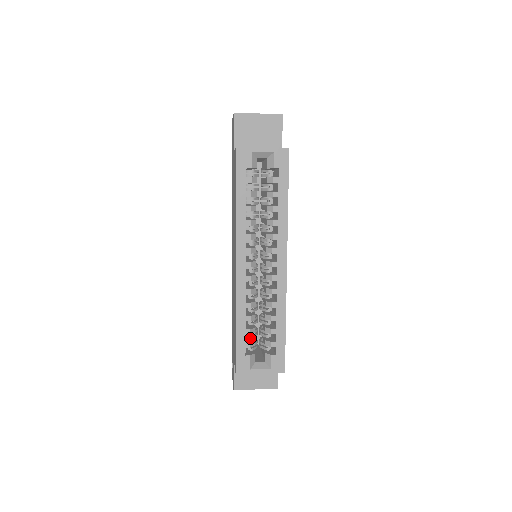
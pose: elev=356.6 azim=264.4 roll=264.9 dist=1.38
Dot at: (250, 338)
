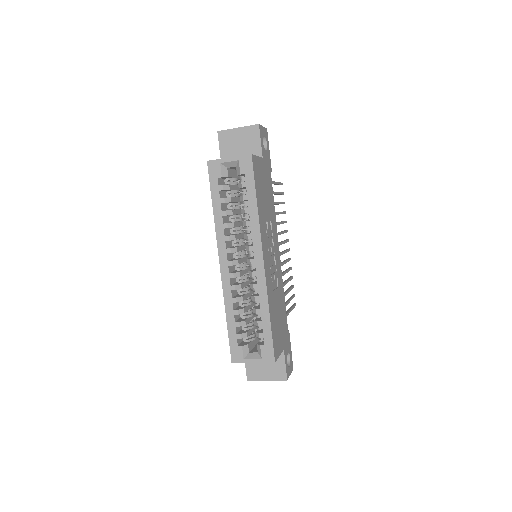
Dot at: (244, 330)
